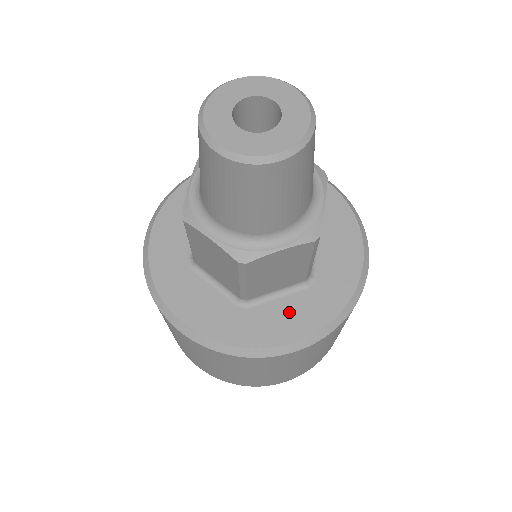
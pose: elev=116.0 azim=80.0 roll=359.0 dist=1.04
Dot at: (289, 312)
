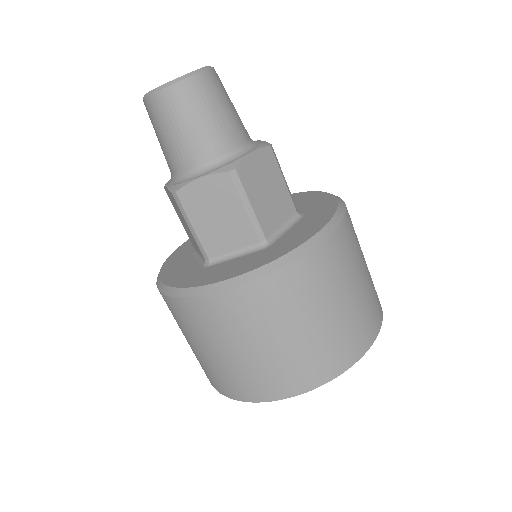
Dot at: (303, 227)
